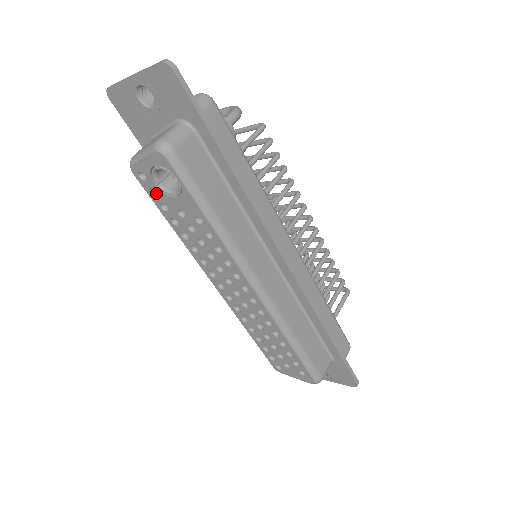
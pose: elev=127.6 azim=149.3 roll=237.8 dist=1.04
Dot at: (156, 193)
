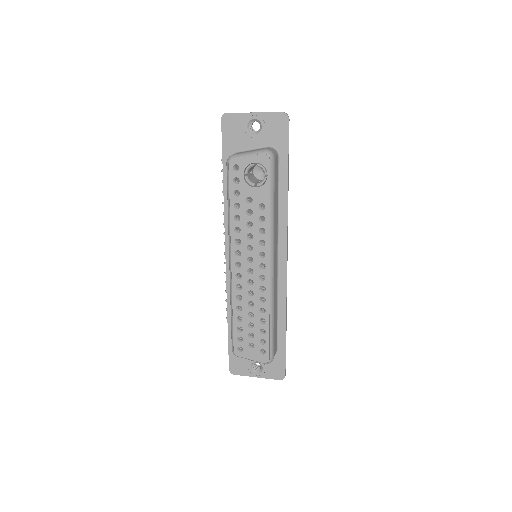
Dot at: (236, 182)
